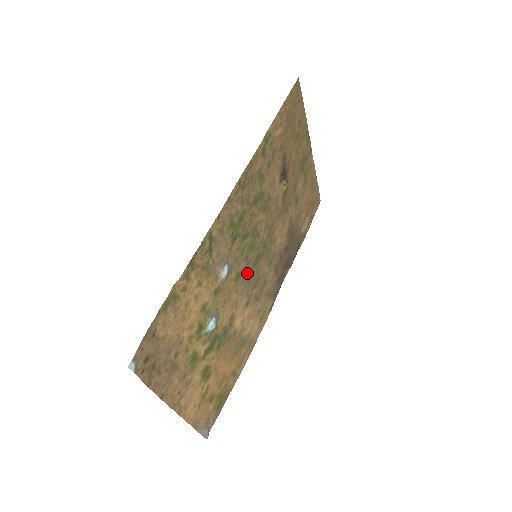
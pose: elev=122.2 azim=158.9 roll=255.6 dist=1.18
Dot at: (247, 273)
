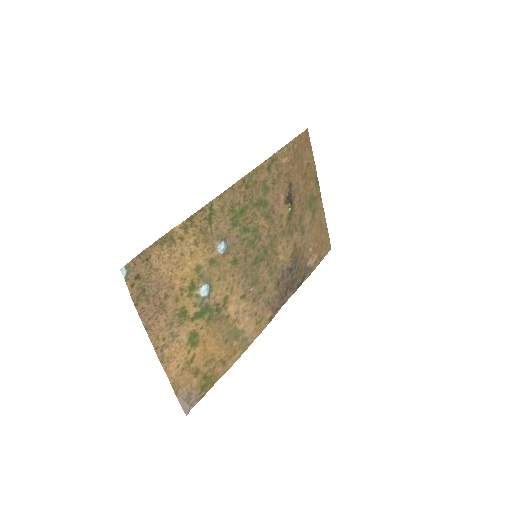
Dot at: (245, 266)
